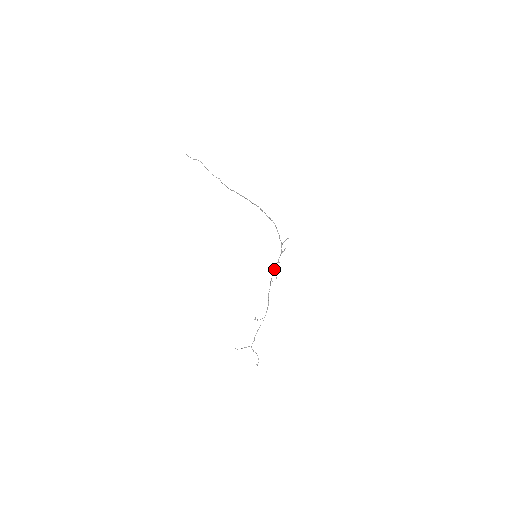
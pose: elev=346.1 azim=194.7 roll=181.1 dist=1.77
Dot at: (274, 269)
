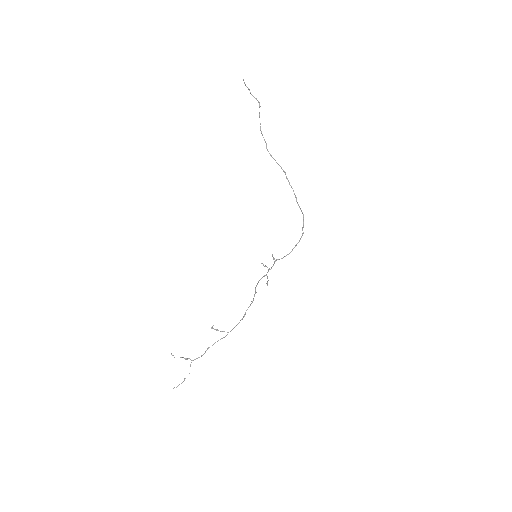
Dot at: occluded
